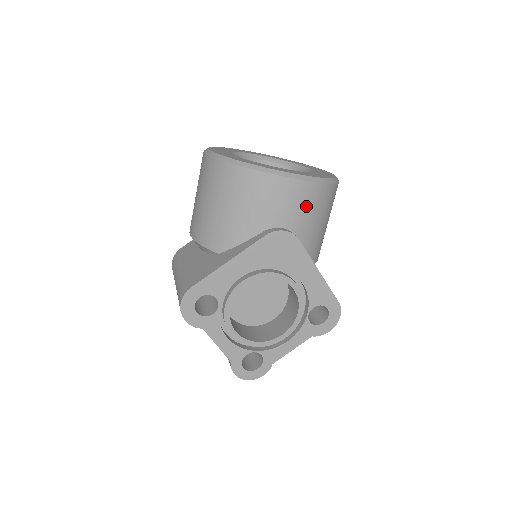
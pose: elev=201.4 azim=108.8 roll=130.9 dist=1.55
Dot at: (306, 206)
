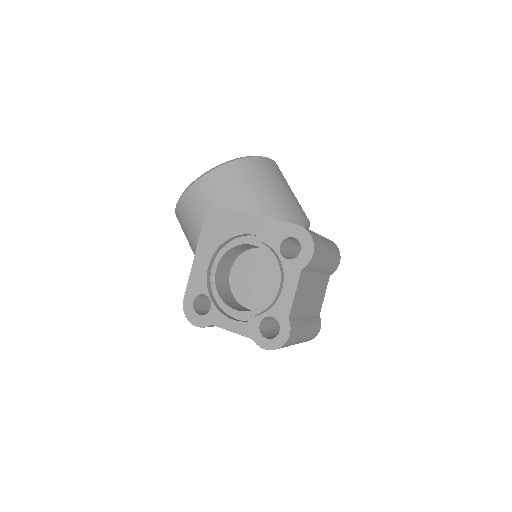
Dot at: (221, 187)
